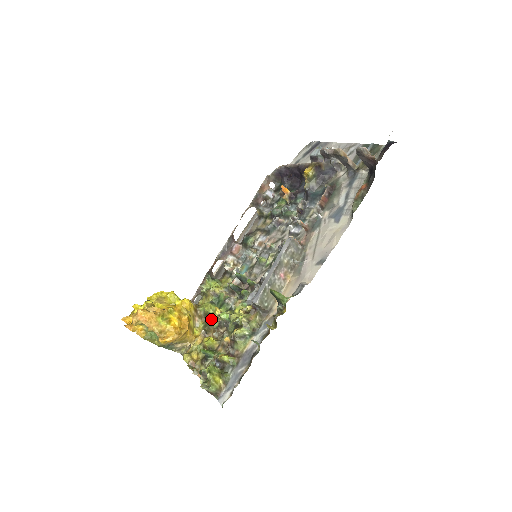
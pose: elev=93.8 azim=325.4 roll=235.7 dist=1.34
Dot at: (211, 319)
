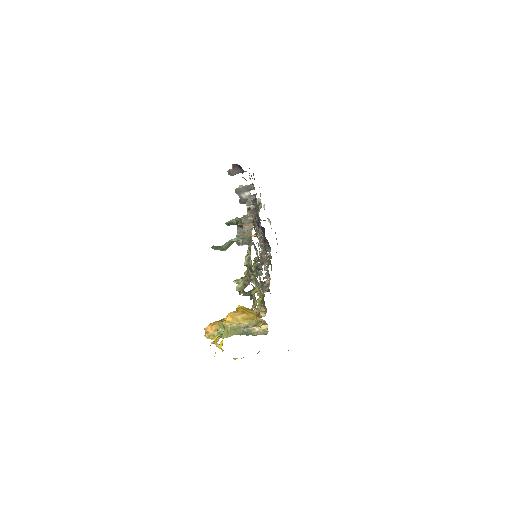
Dot at: (263, 301)
